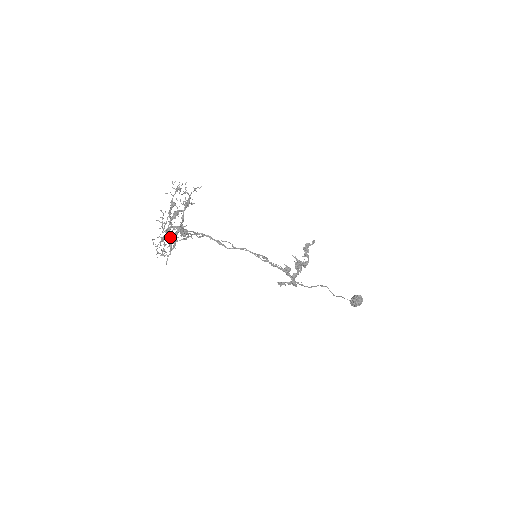
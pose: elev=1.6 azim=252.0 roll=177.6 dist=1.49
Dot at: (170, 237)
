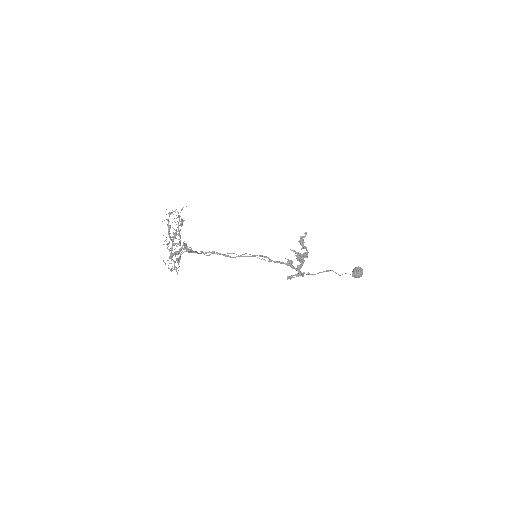
Dot at: (176, 254)
